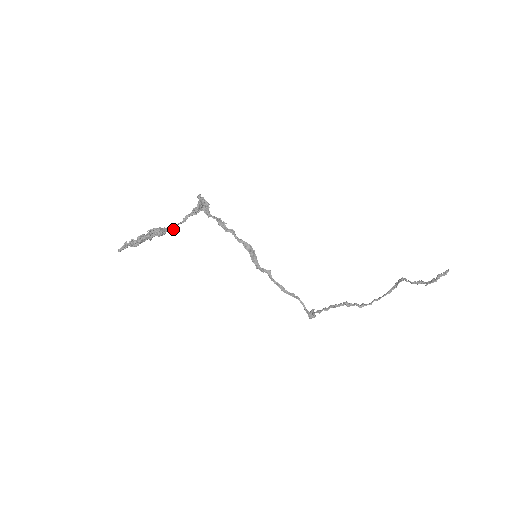
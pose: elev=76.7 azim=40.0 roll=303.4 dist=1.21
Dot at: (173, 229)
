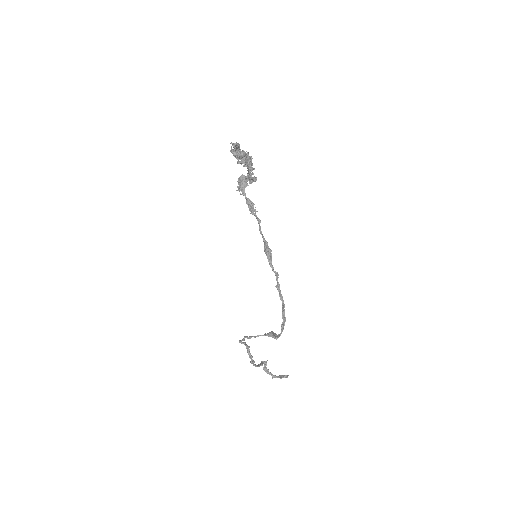
Dot at: (251, 175)
